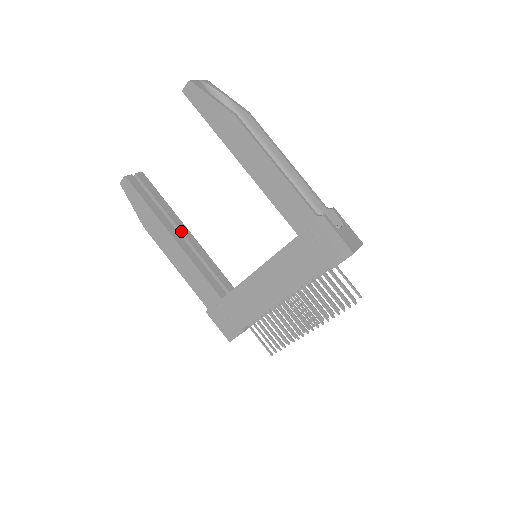
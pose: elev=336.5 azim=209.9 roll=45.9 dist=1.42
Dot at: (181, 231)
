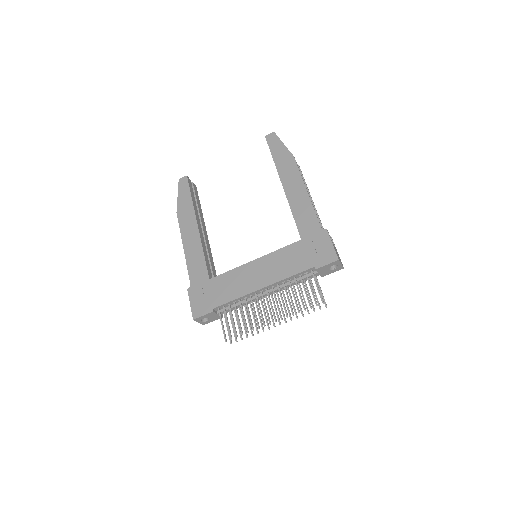
Dot at: (203, 228)
